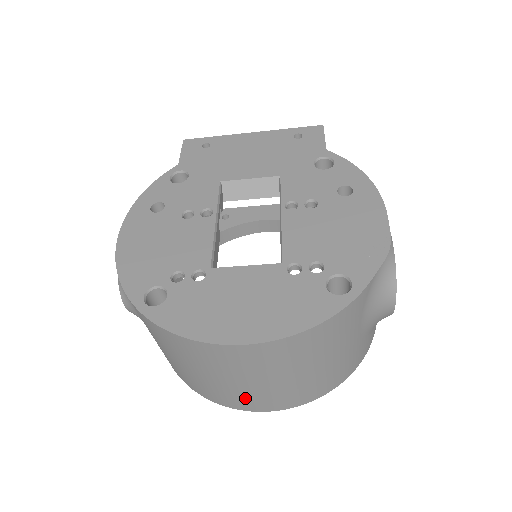
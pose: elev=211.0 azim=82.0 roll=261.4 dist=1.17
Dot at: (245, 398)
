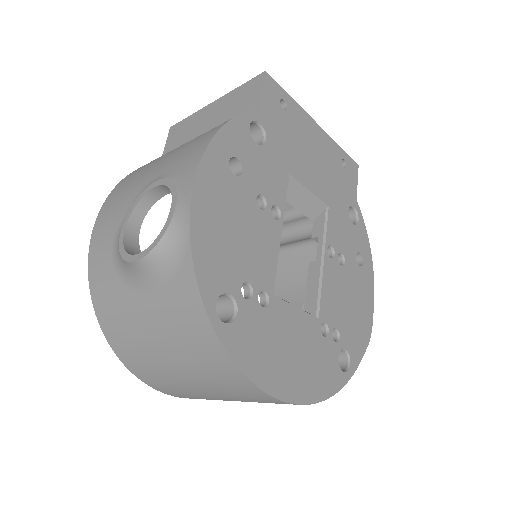
Dot at: (185, 393)
